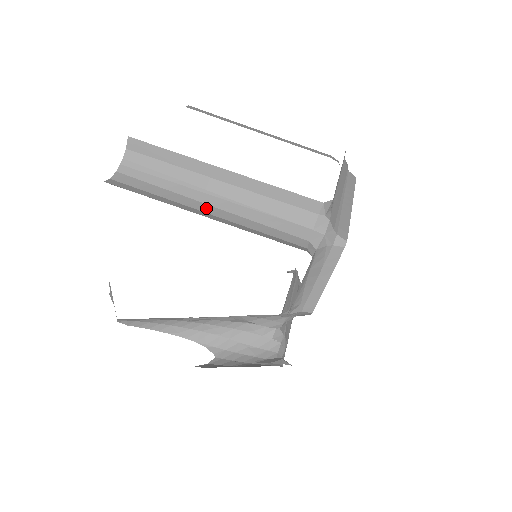
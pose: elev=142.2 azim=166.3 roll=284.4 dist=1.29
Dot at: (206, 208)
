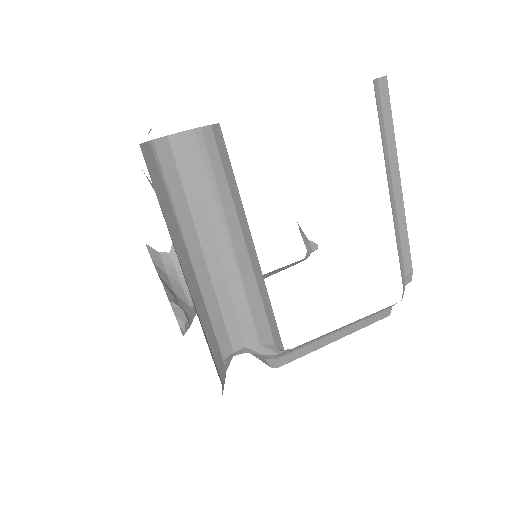
Dot at: (209, 246)
